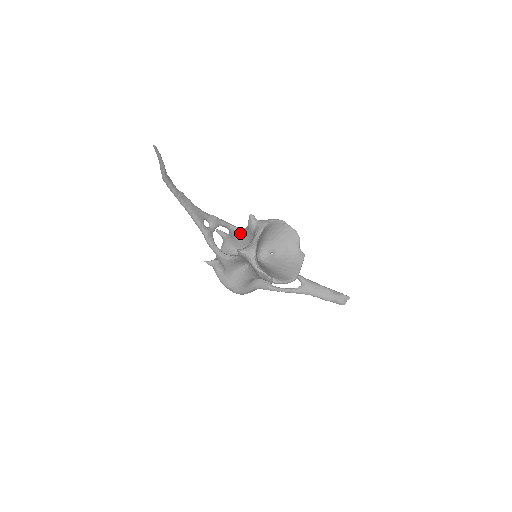
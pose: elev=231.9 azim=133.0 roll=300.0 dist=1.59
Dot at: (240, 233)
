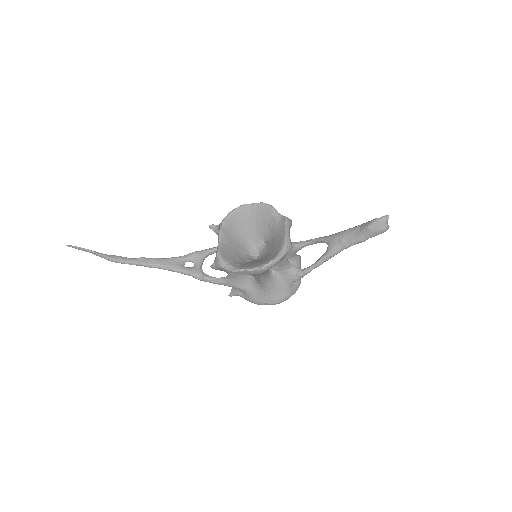
Dot at: occluded
